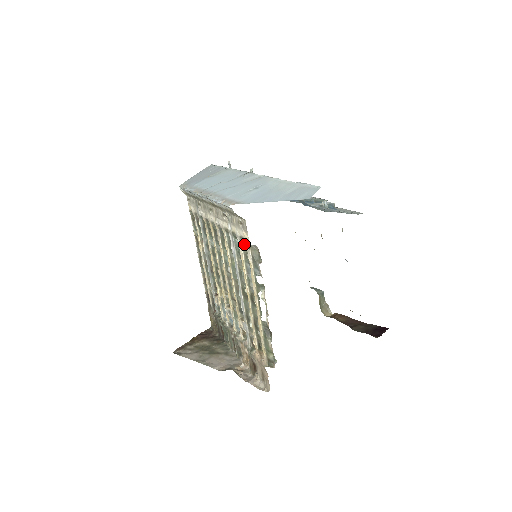
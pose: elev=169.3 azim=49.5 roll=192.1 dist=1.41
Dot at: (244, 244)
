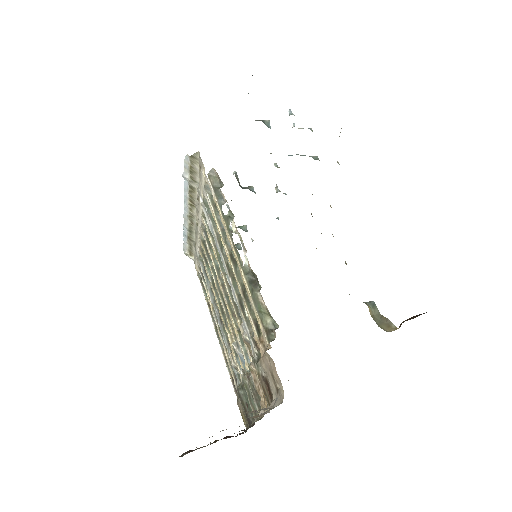
Dot at: (211, 195)
